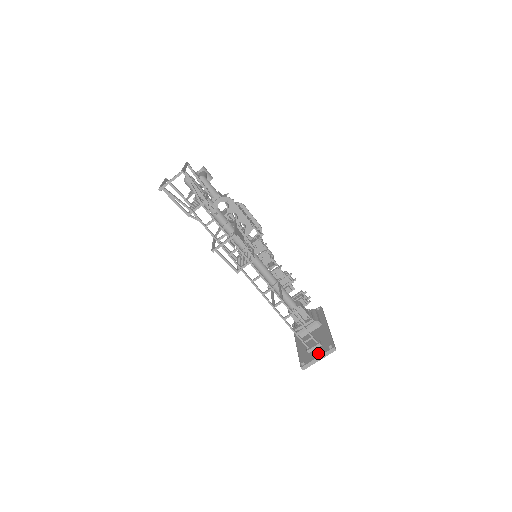
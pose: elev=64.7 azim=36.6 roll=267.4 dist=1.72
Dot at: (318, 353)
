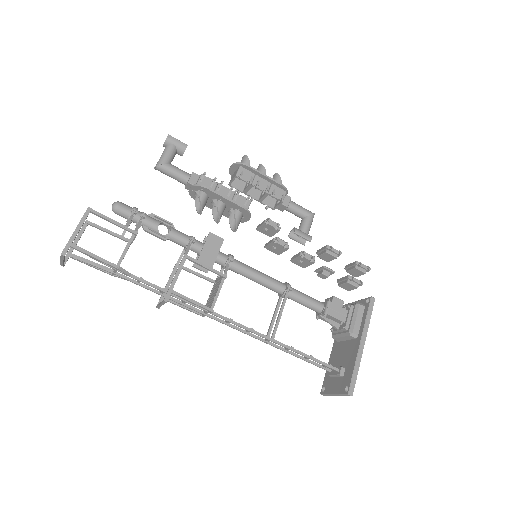
Dot at: (336, 387)
